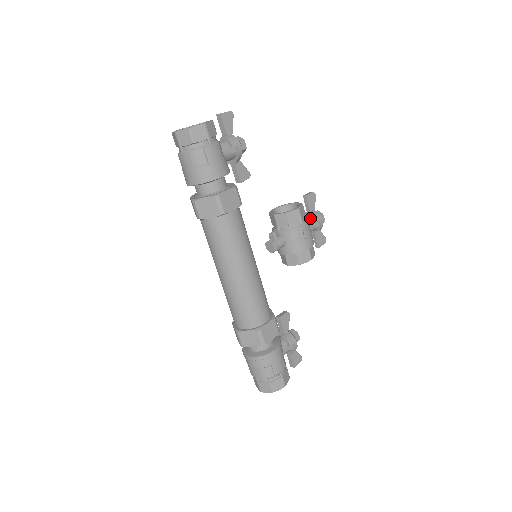
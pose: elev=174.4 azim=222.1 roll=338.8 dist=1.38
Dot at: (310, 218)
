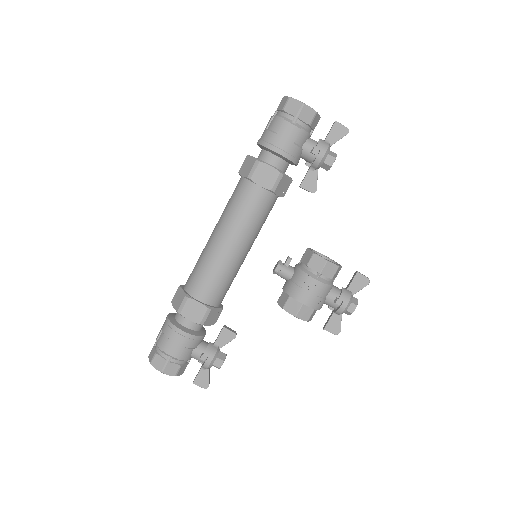
Dot at: (339, 291)
